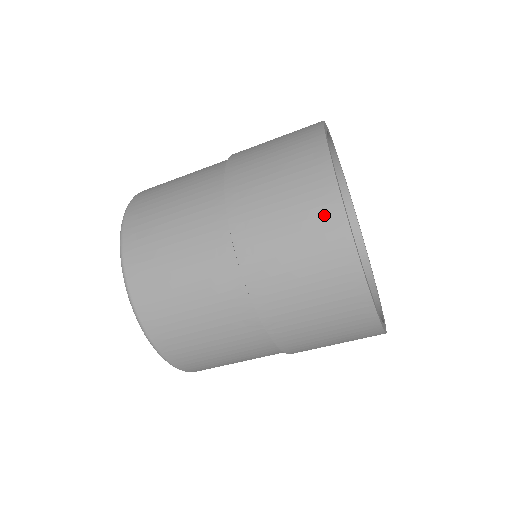
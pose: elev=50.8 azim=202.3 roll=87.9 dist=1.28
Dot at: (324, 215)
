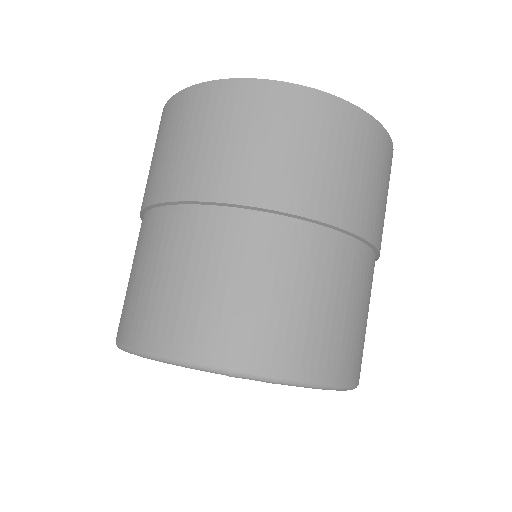
Dot at: (202, 102)
